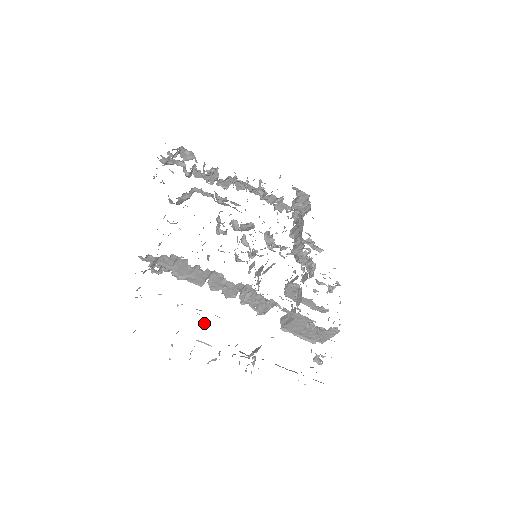
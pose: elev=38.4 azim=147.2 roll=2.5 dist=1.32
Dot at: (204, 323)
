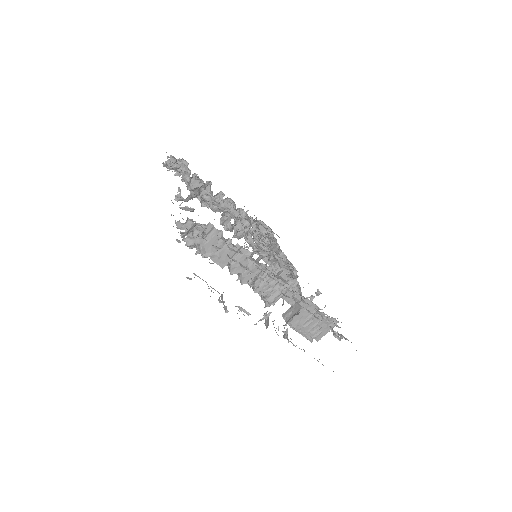
Dot at: (249, 285)
